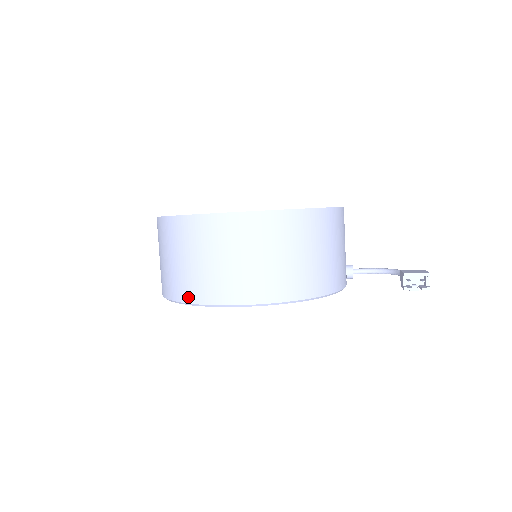
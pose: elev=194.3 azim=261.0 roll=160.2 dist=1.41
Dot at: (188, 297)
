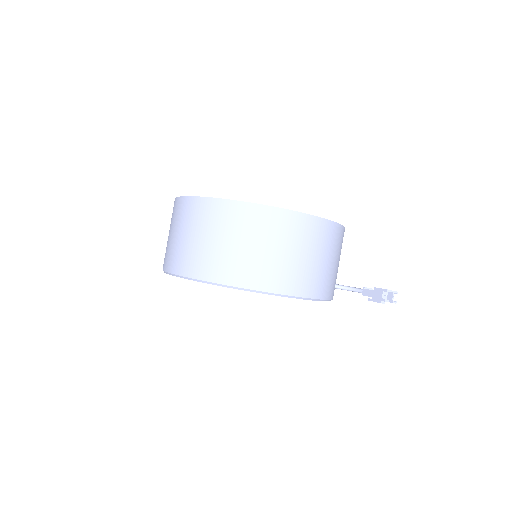
Dot at: (256, 284)
